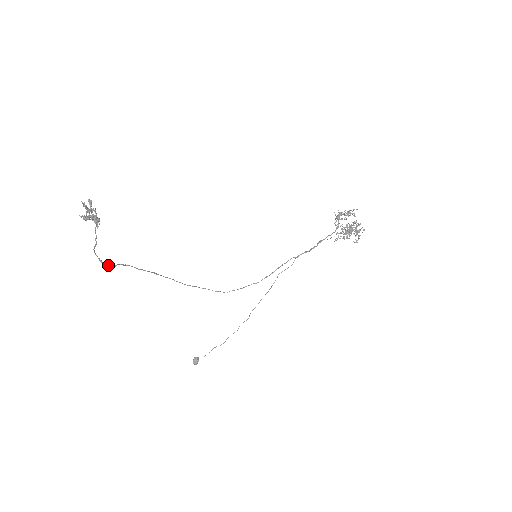
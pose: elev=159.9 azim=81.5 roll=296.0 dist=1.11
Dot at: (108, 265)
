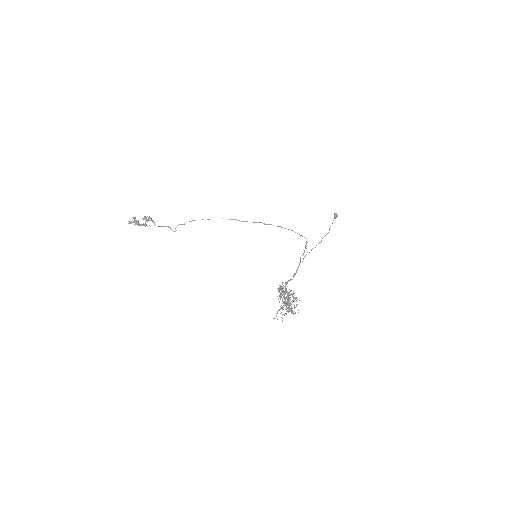
Dot at: occluded
